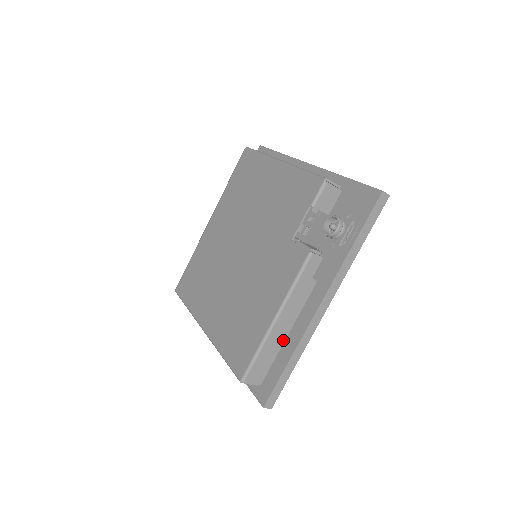
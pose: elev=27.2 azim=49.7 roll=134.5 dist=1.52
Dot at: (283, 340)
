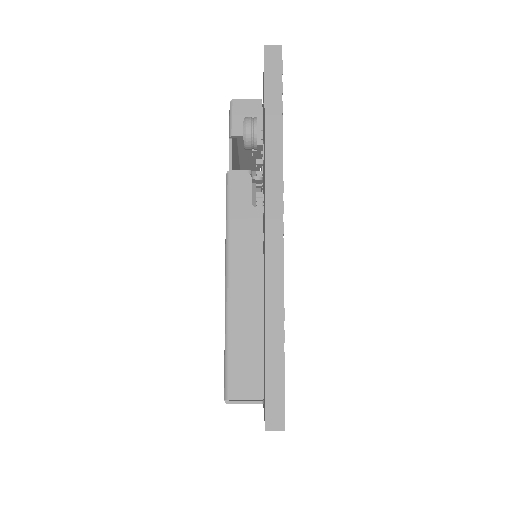
Dot at: (260, 313)
